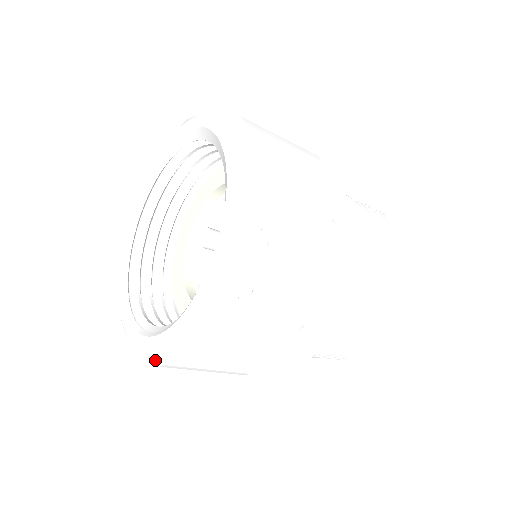
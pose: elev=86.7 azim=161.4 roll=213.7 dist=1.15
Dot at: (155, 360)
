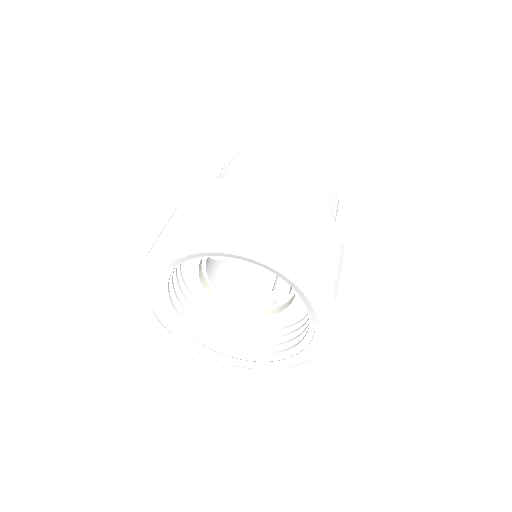
Dot at: occluded
